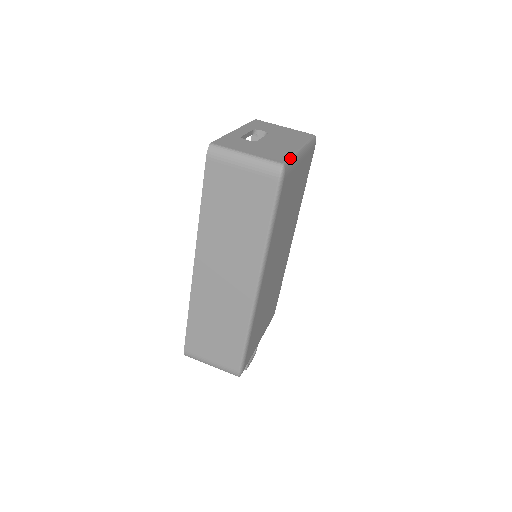
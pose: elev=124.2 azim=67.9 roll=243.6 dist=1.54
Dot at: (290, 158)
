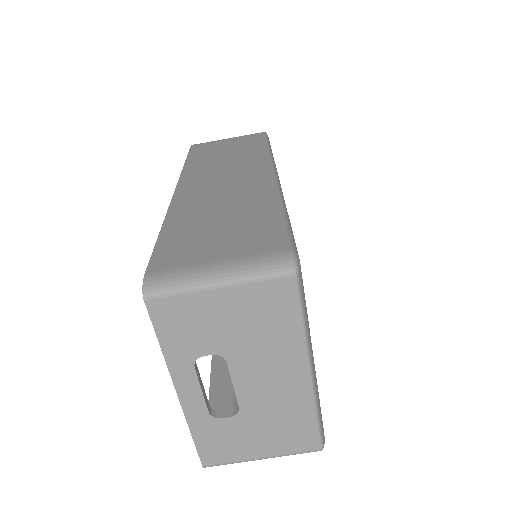
Dot at: (318, 425)
